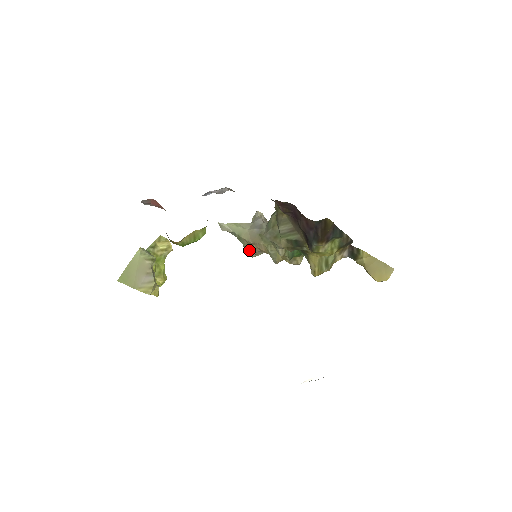
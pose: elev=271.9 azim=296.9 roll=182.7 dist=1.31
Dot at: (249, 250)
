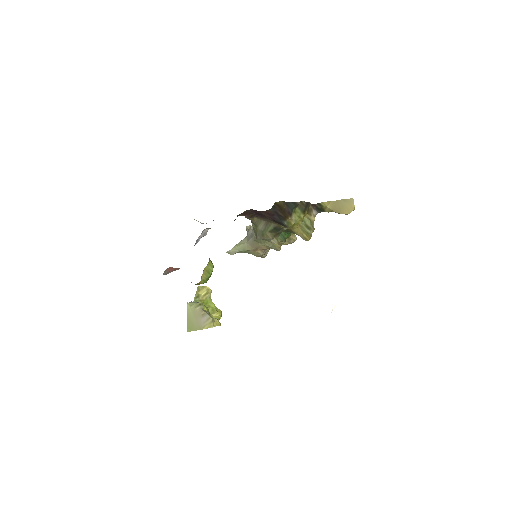
Dot at: (258, 255)
